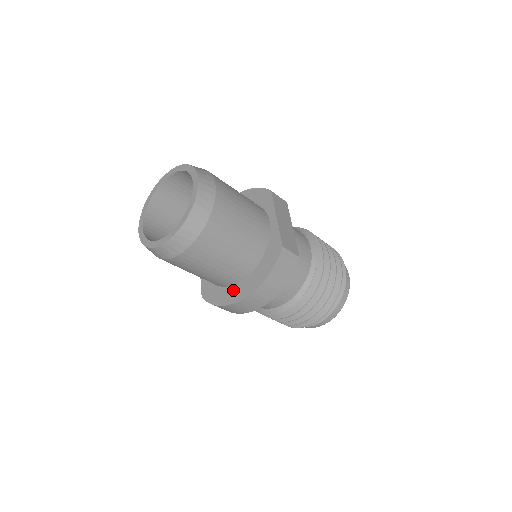
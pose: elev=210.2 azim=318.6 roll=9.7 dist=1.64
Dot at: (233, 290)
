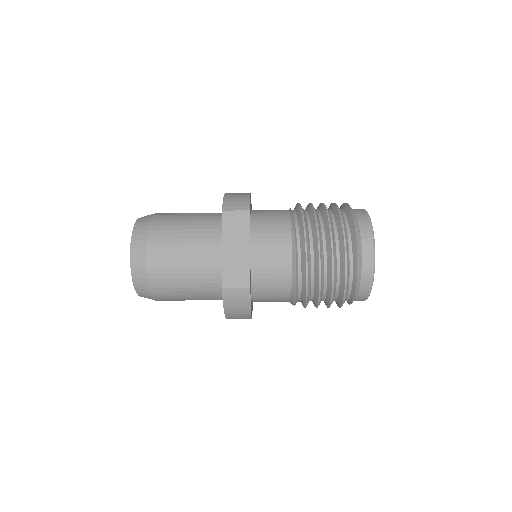
Dot at: occluded
